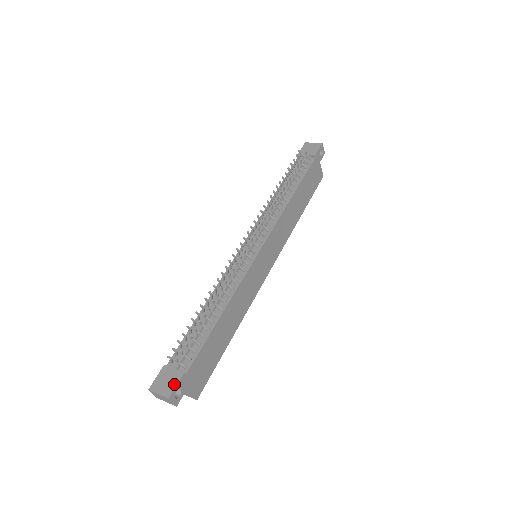
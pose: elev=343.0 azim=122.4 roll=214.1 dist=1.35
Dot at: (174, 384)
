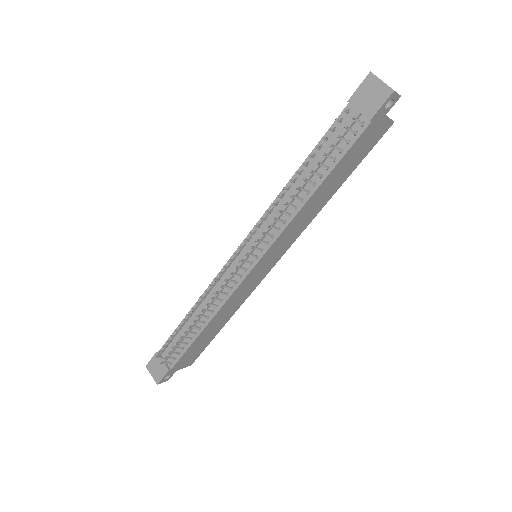
Dot at: (161, 375)
